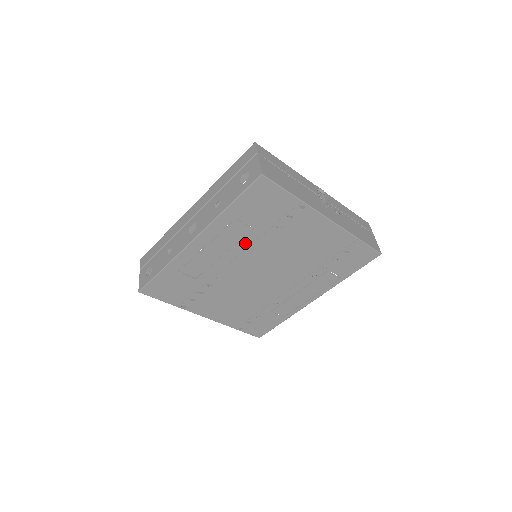
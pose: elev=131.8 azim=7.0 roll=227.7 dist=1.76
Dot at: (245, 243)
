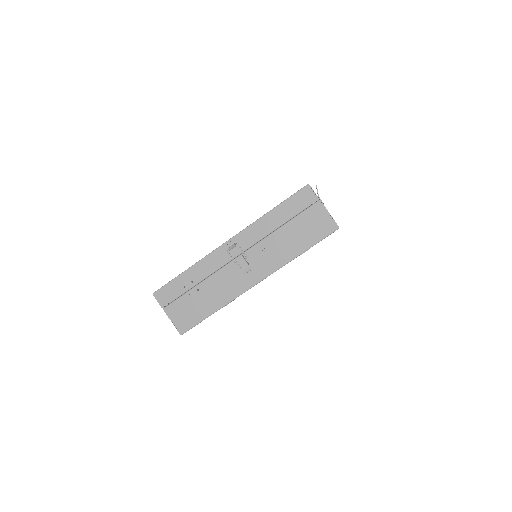
Dot at: occluded
